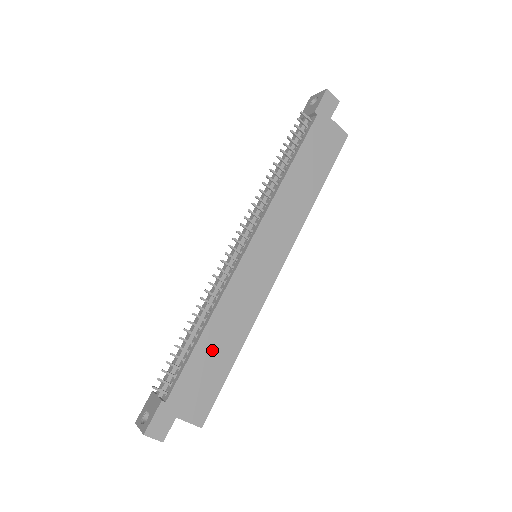
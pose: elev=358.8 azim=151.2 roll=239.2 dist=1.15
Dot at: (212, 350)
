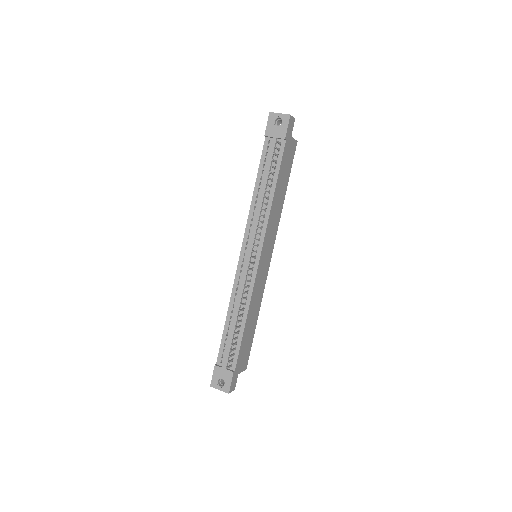
Dot at: (249, 329)
